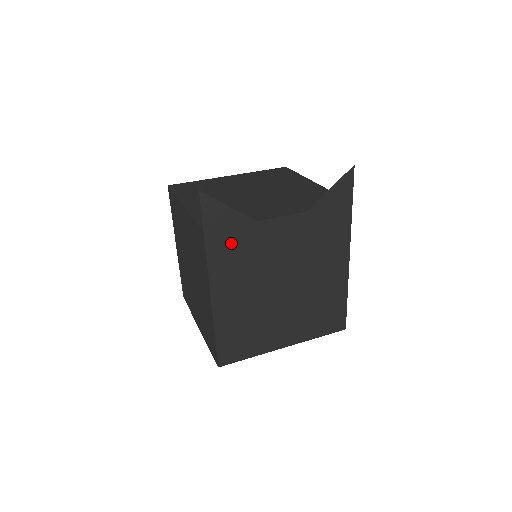
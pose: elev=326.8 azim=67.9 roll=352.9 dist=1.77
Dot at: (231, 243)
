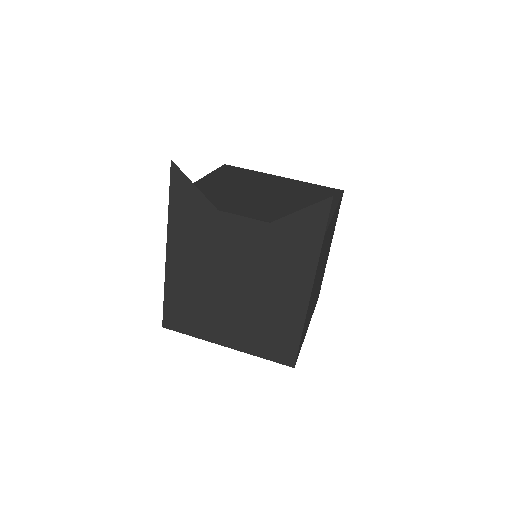
Dot at: (191, 220)
